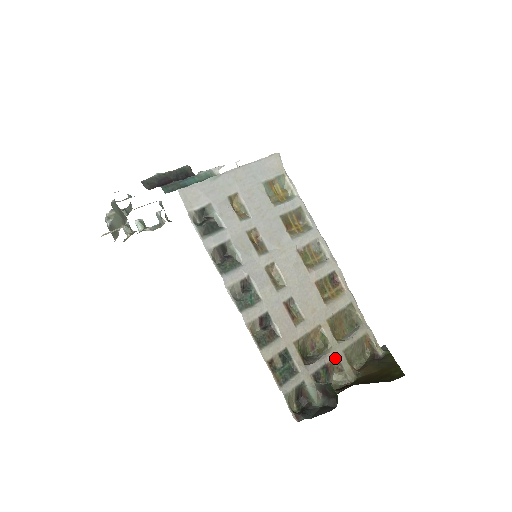
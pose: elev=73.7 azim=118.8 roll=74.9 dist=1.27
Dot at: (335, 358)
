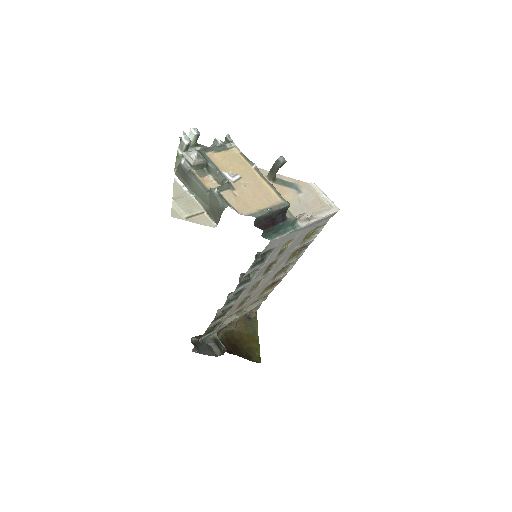
Dot at: (235, 321)
